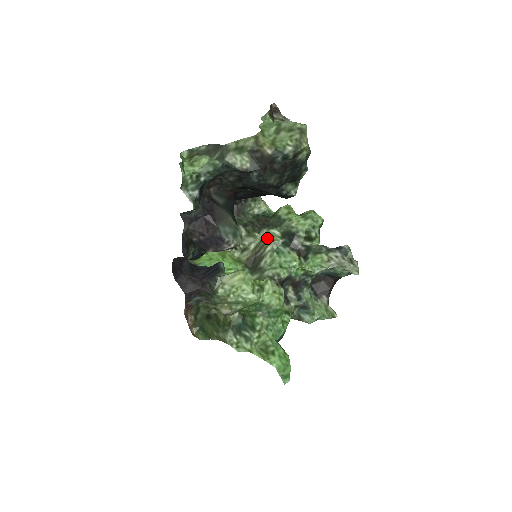
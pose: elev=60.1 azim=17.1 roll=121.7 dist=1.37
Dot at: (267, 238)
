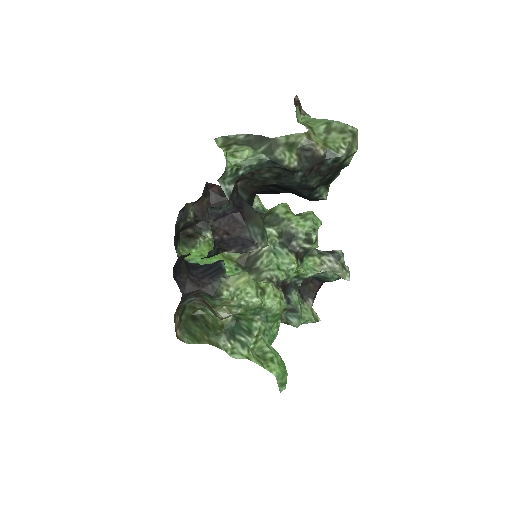
Dot at: occluded
